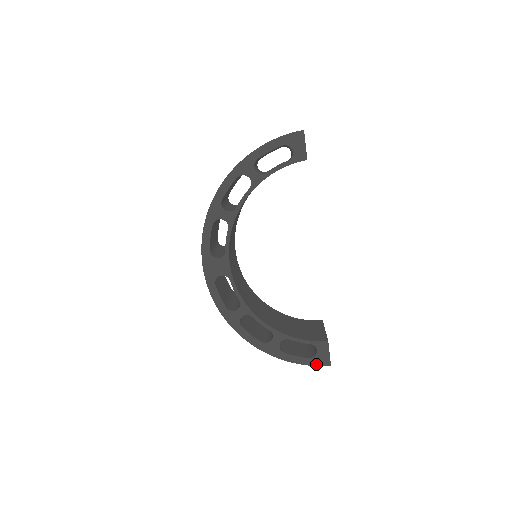
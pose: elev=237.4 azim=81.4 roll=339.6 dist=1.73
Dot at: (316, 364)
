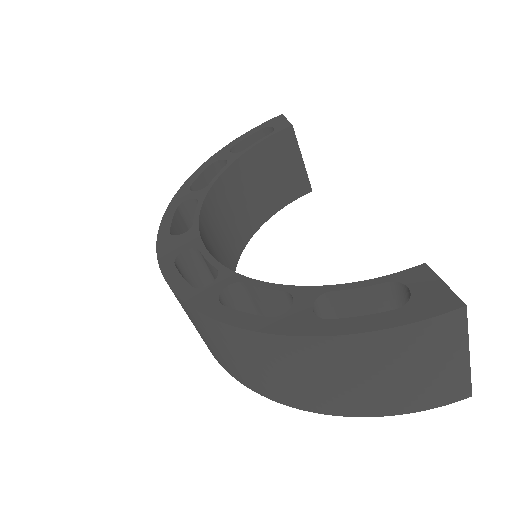
Dot at: (423, 316)
